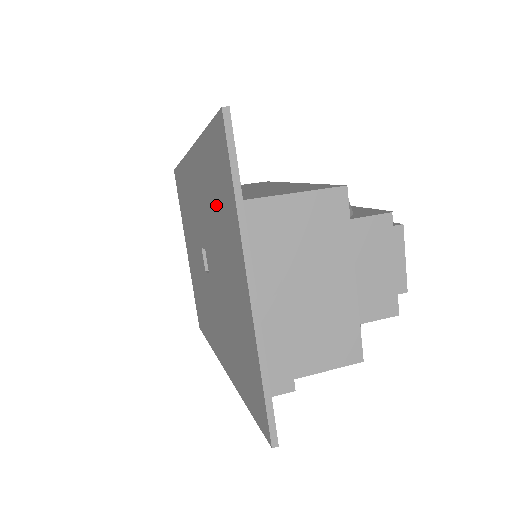
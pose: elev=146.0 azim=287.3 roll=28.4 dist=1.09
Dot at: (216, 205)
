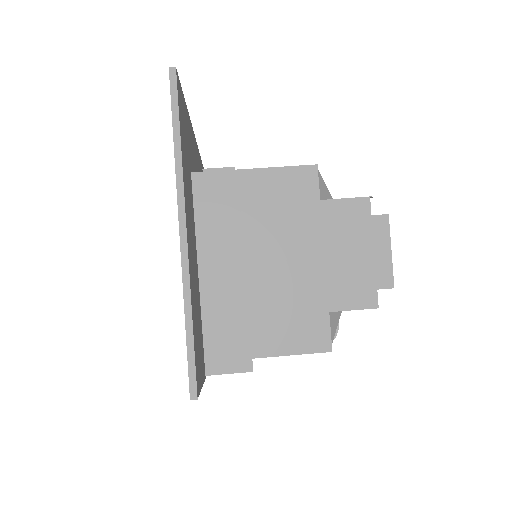
Dot at: occluded
